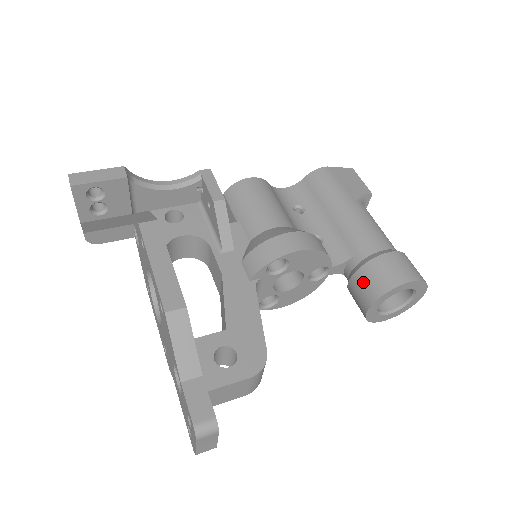
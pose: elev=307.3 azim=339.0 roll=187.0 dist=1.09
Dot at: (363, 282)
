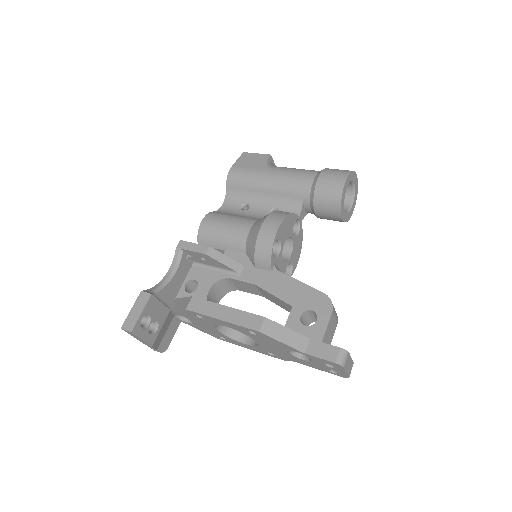
Dot at: (323, 206)
